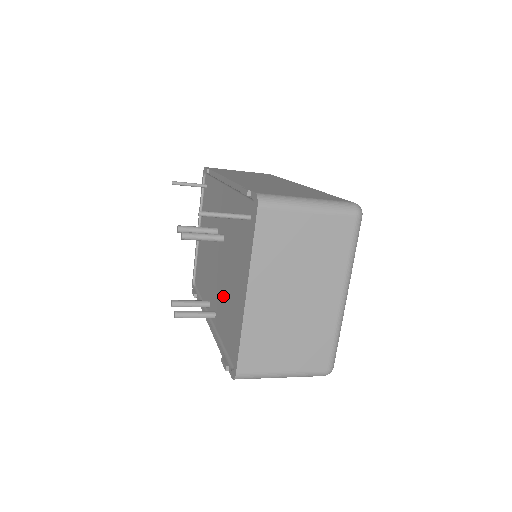
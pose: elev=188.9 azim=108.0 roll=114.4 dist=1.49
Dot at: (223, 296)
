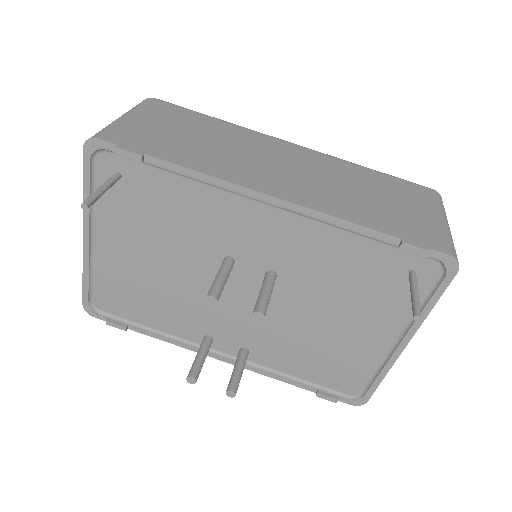
Dot at: (287, 337)
